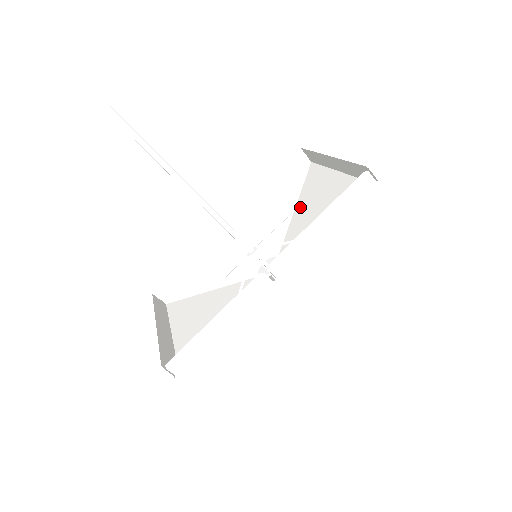
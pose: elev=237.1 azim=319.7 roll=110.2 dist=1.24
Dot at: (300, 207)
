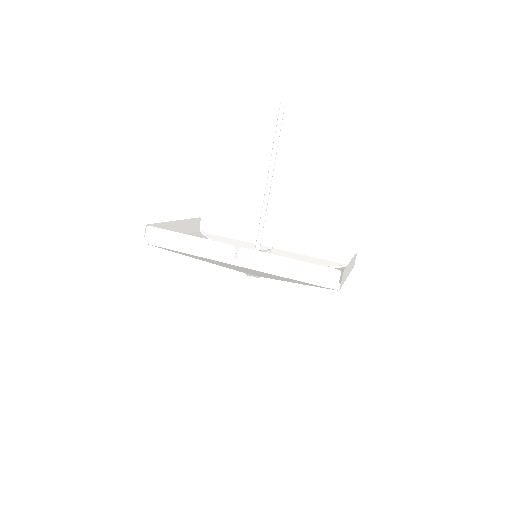
Dot at: occluded
